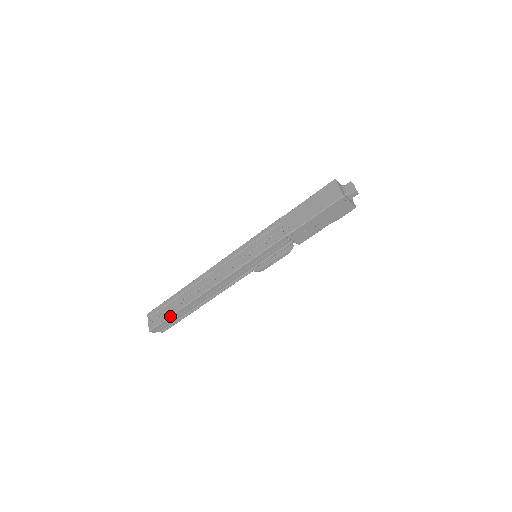
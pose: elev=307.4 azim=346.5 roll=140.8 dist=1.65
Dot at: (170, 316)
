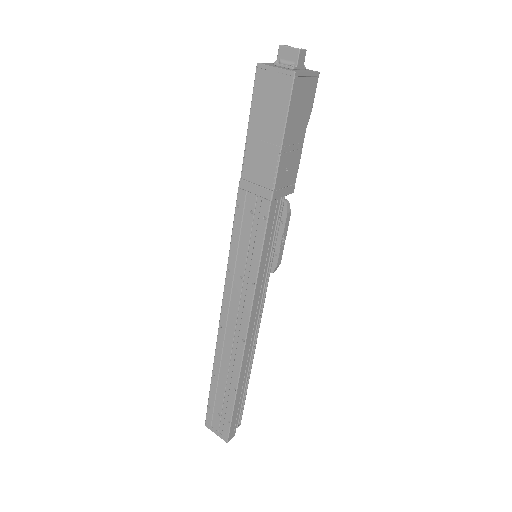
Dot at: (232, 410)
